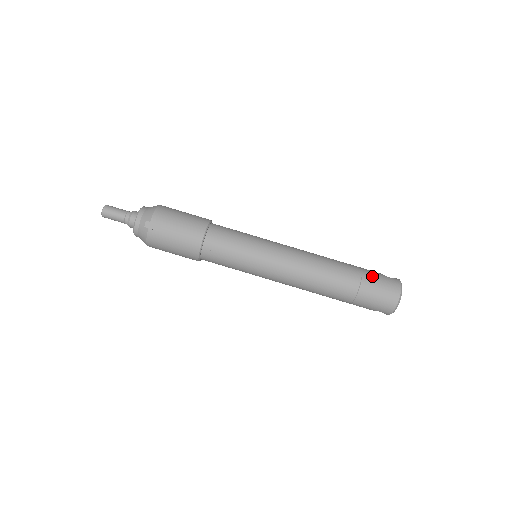
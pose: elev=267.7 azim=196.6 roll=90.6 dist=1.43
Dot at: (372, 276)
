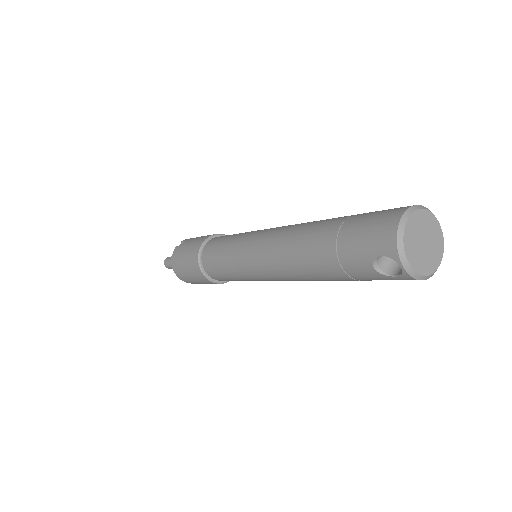
Dot at: occluded
